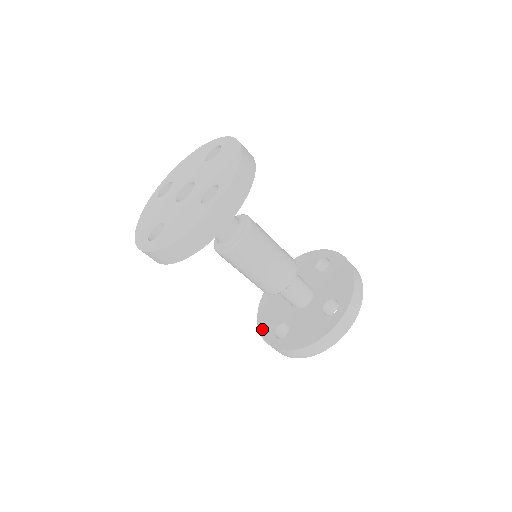
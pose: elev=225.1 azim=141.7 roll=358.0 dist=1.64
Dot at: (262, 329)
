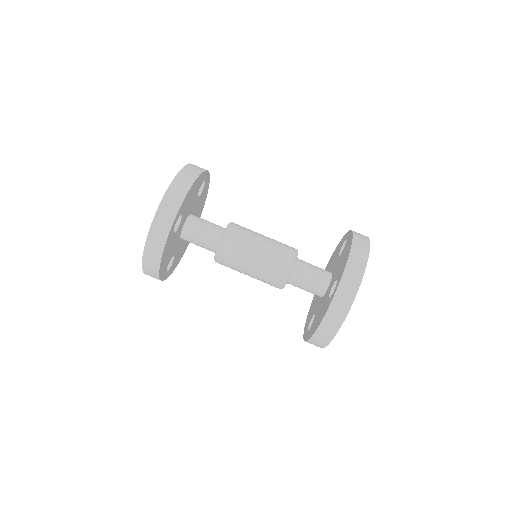
Dot at: (305, 325)
